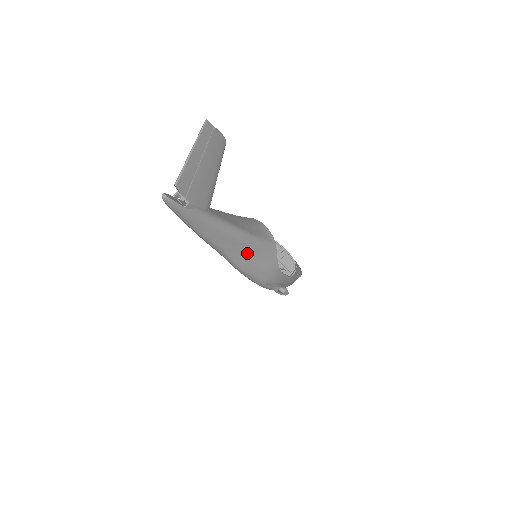
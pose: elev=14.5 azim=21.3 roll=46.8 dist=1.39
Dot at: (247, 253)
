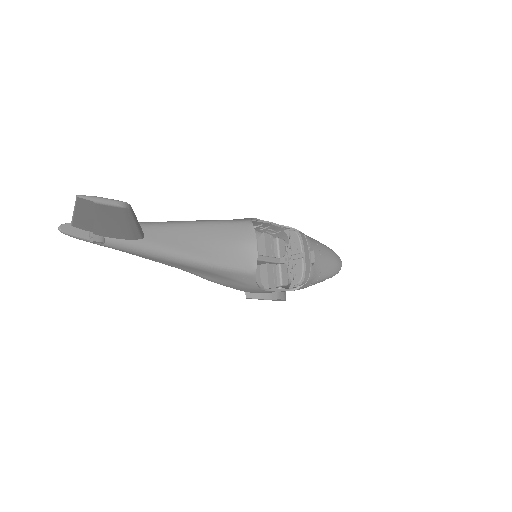
Dot at: (208, 273)
